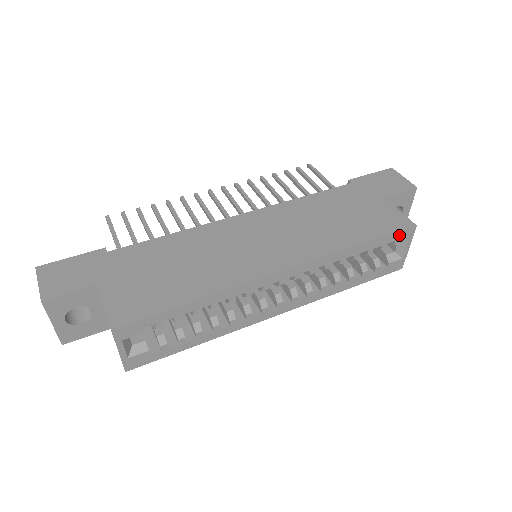
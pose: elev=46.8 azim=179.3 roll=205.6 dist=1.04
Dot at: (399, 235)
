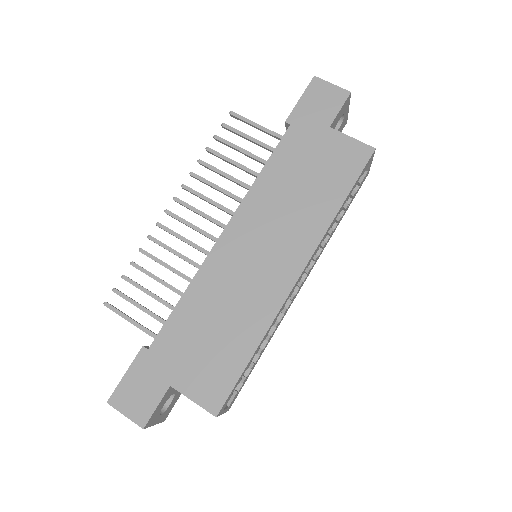
Dot at: (365, 167)
